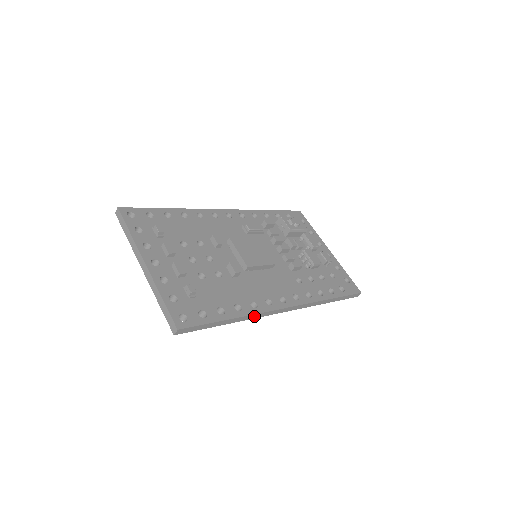
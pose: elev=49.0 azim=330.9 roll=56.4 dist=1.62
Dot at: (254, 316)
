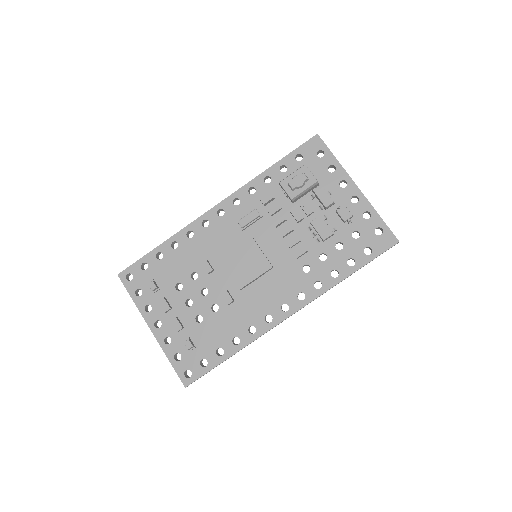
Dot at: occluded
